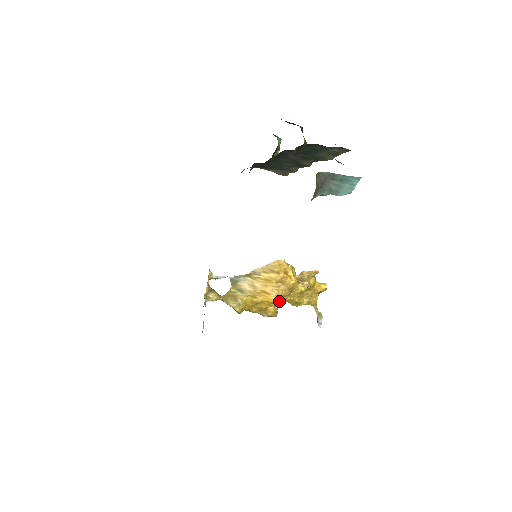
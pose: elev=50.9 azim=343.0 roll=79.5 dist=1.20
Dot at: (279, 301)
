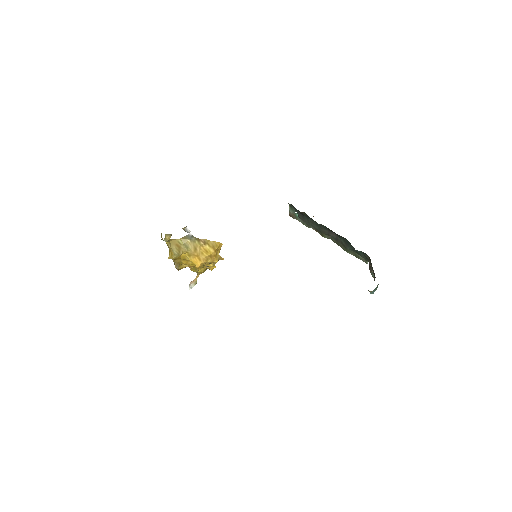
Dot at: occluded
